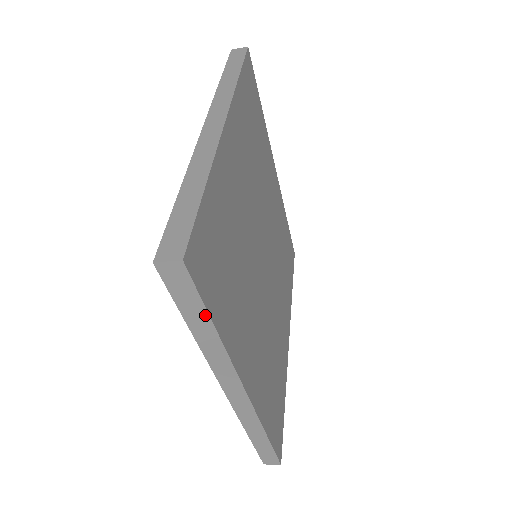
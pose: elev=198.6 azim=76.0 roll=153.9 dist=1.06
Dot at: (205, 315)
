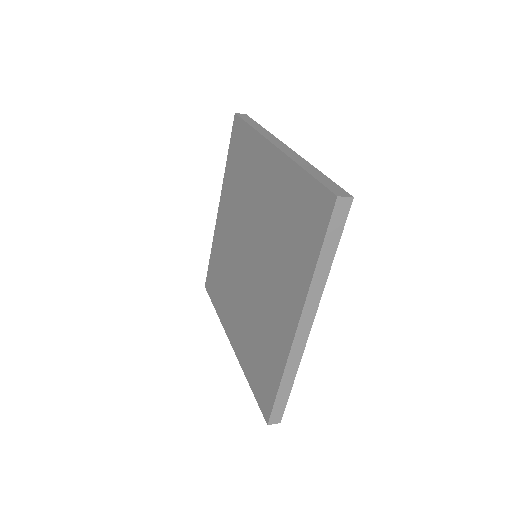
Dot at: occluded
